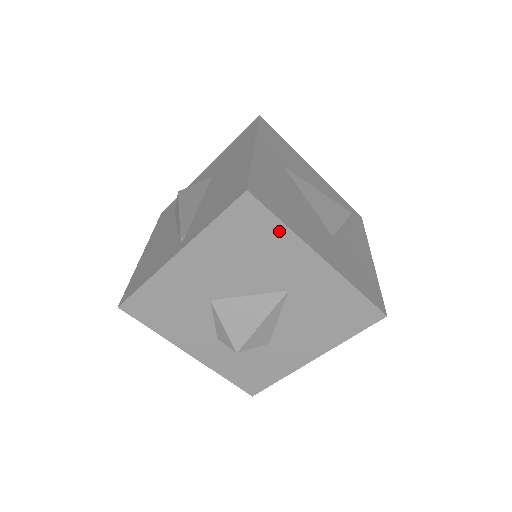
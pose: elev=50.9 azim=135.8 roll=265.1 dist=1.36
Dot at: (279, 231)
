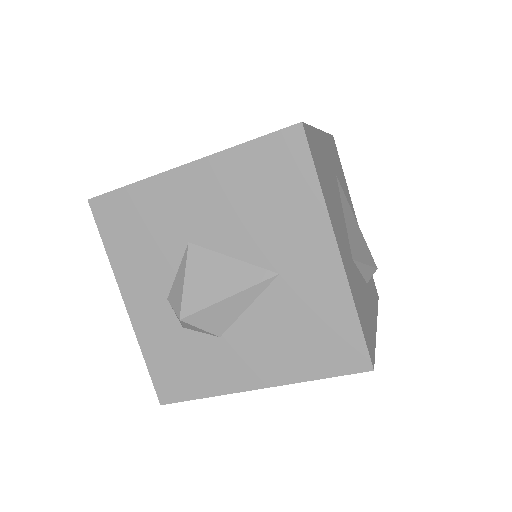
Dot at: (309, 190)
